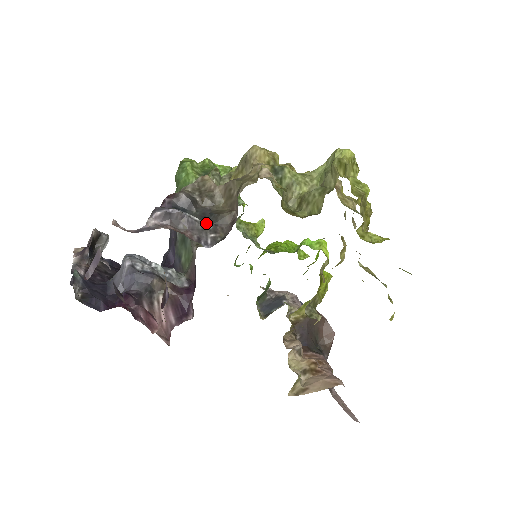
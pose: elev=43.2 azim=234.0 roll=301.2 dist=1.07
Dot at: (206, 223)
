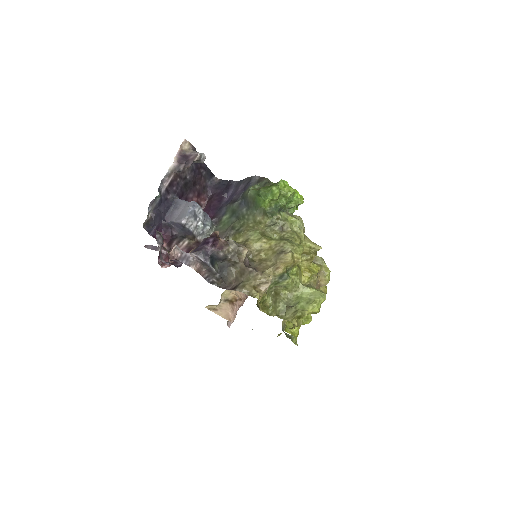
Dot at: (218, 274)
